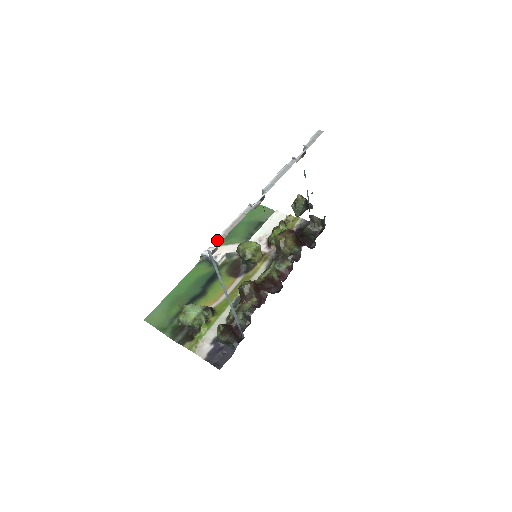
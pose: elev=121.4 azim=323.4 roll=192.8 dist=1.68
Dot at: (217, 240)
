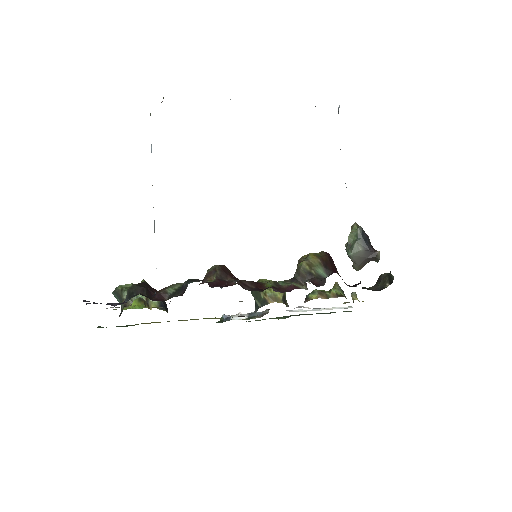
Dot at: occluded
